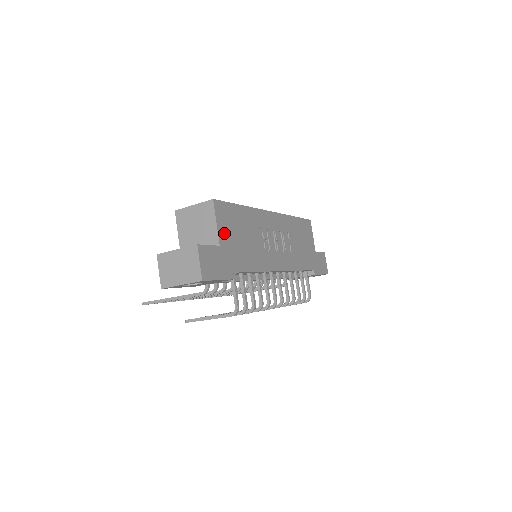
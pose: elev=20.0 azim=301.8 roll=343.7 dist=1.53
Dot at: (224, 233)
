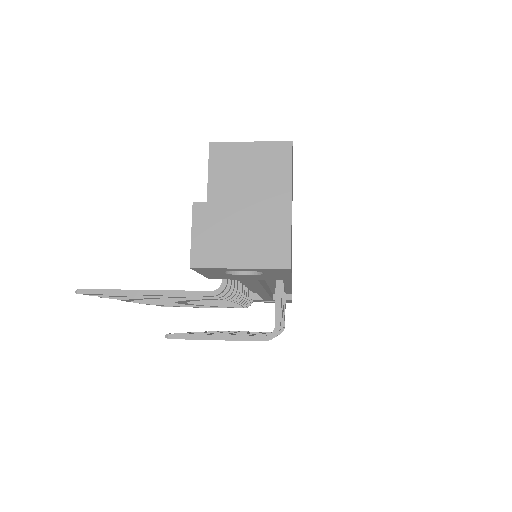
Dot at: occluded
